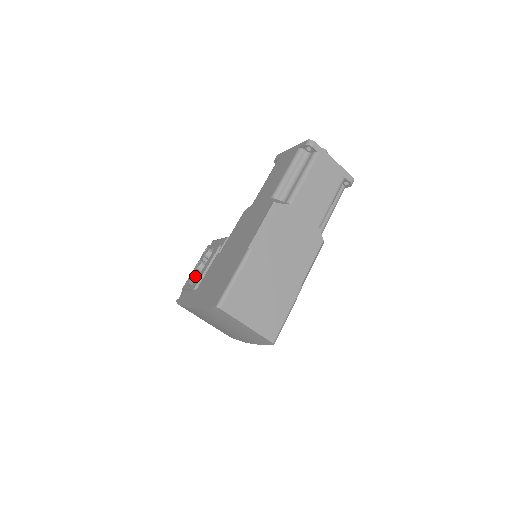
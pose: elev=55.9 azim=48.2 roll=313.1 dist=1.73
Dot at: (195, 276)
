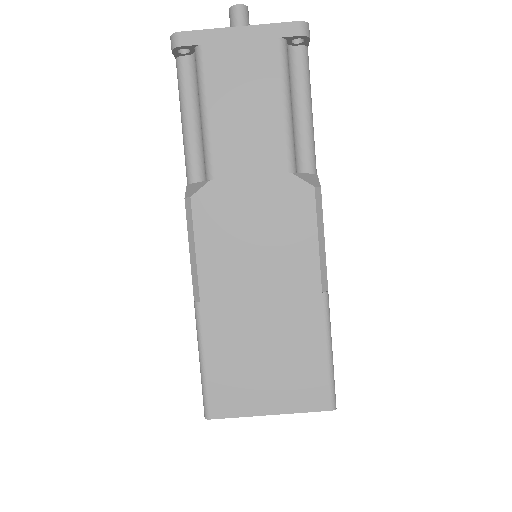
Dot at: occluded
